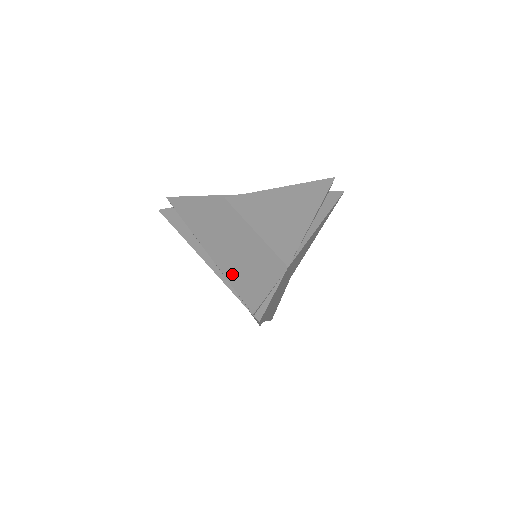
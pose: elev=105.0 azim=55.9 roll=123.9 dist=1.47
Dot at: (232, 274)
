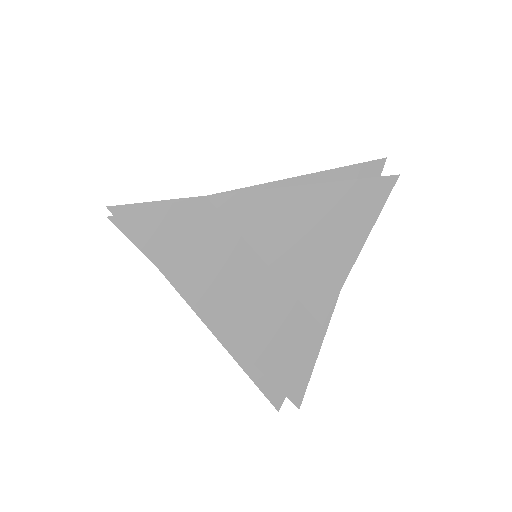
Dot at: occluded
